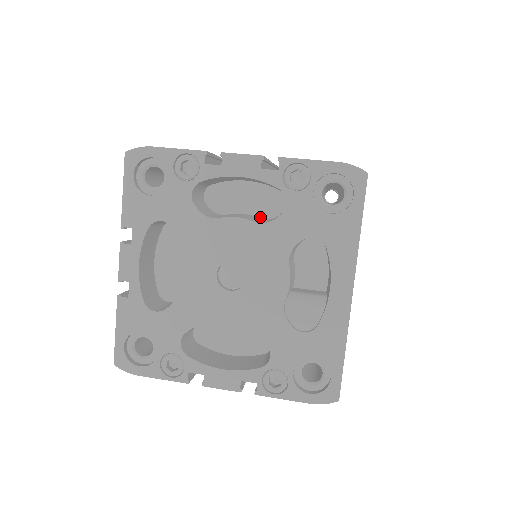
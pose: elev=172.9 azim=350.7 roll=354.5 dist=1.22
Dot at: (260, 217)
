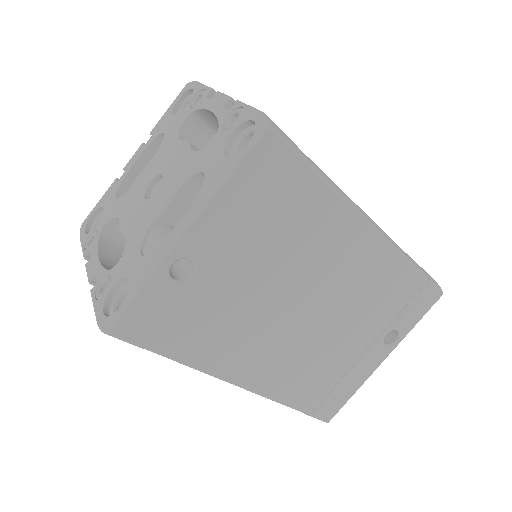
Dot at: occluded
